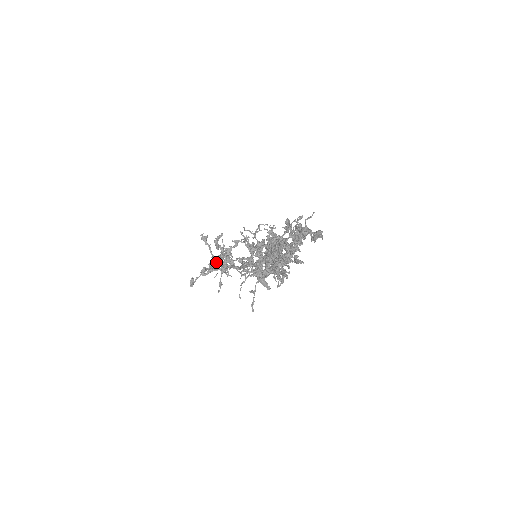
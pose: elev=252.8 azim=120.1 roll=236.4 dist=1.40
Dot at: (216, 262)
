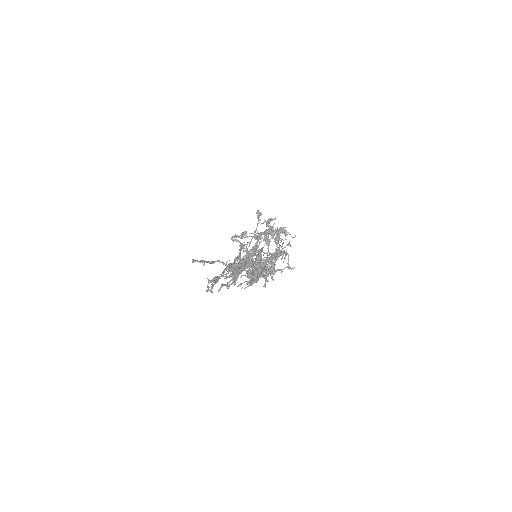
Dot at: (251, 236)
